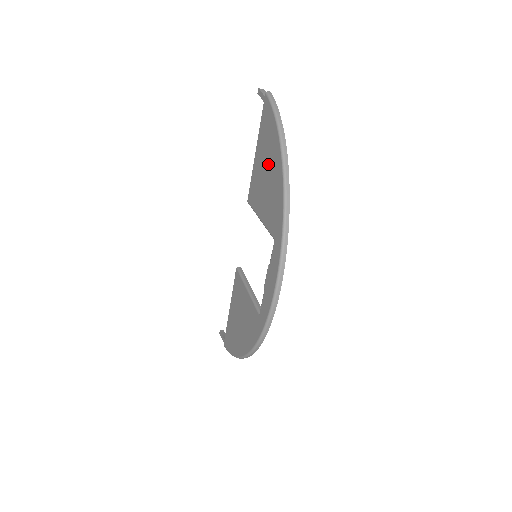
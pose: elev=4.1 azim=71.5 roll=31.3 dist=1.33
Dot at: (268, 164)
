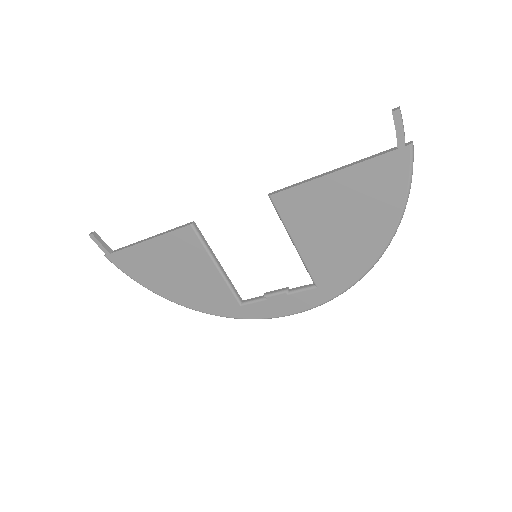
Dot at: (354, 223)
